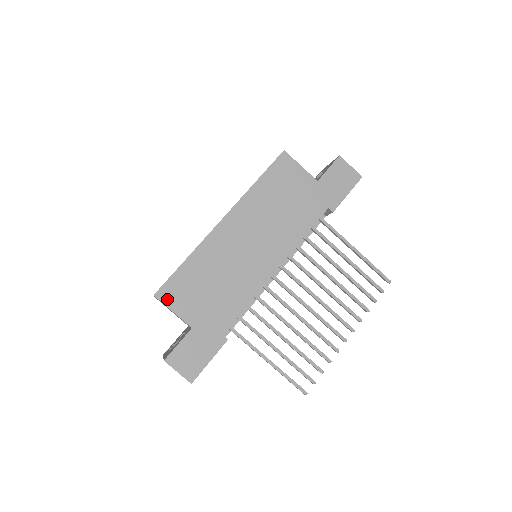
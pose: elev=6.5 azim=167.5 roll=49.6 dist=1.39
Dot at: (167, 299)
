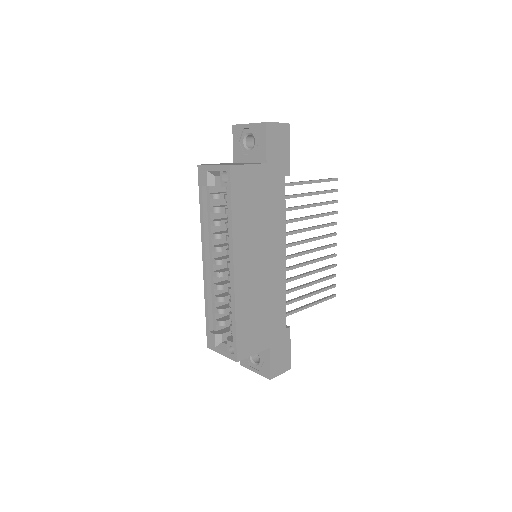
Dot at: (245, 354)
